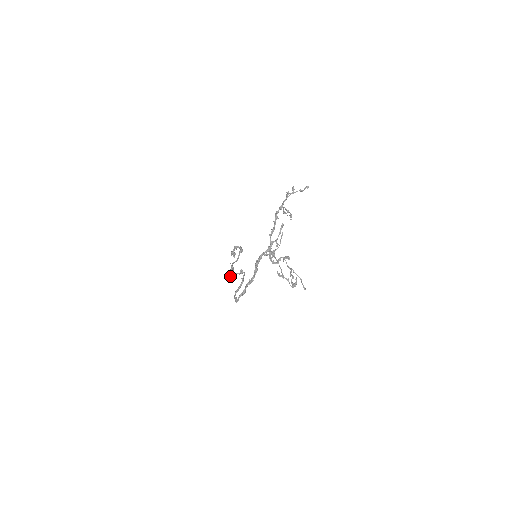
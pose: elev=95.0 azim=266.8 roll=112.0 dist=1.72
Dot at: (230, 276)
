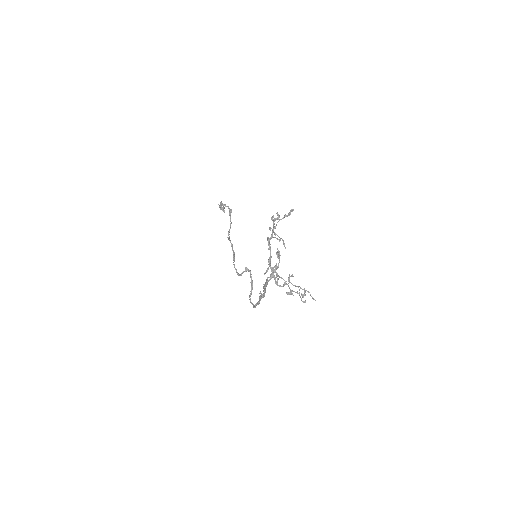
Dot at: (237, 274)
